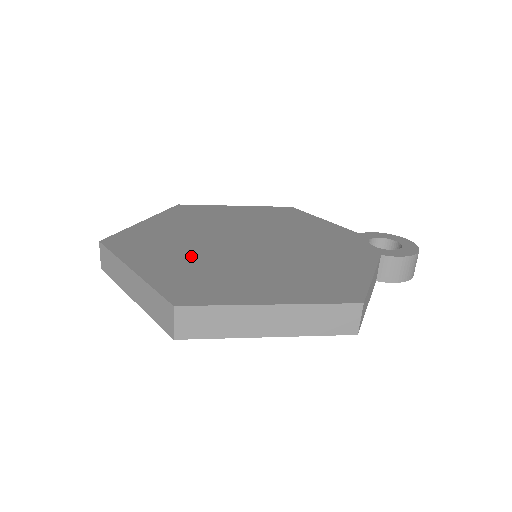
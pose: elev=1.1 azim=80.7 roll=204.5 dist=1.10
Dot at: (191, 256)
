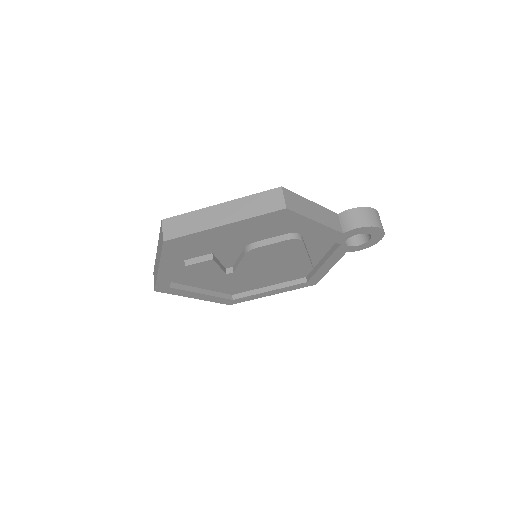
Dot at: occluded
